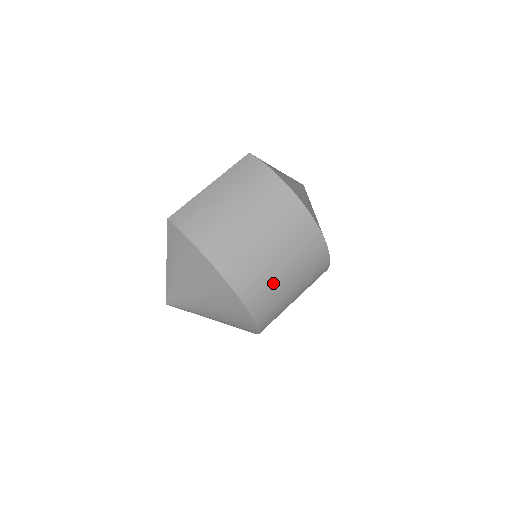
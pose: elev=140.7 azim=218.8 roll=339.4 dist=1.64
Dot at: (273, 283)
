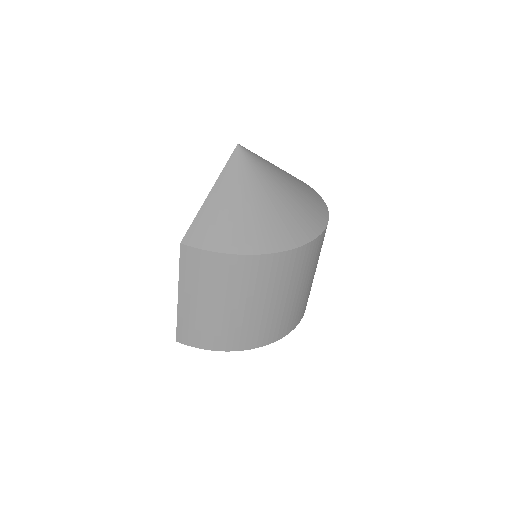
Dot at: (300, 302)
